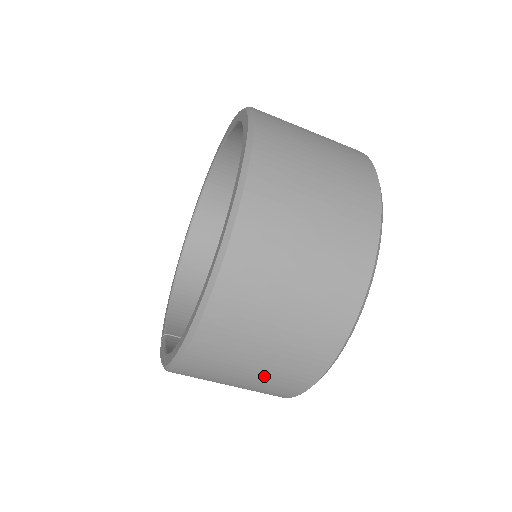
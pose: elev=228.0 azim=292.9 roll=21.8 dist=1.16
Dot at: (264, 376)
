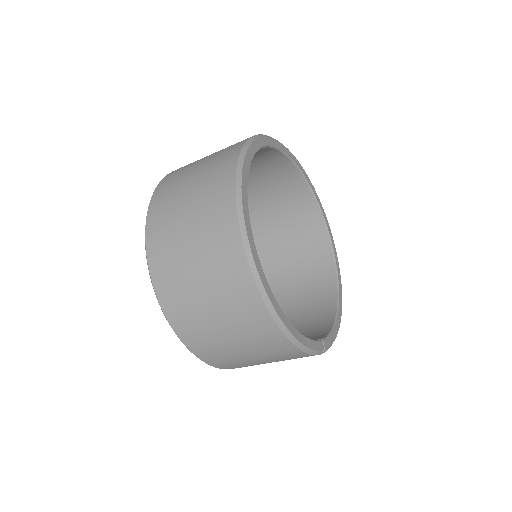
Dot at: (224, 309)
